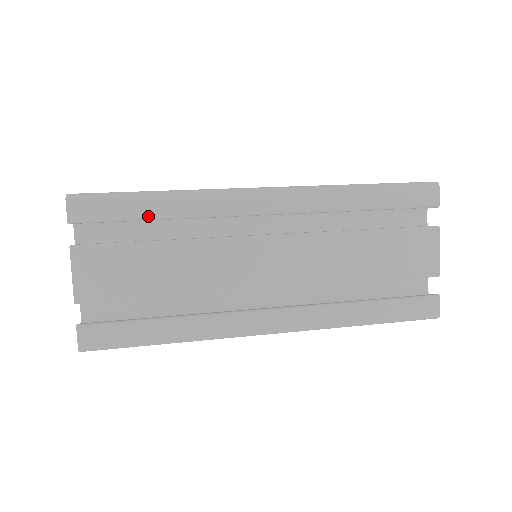
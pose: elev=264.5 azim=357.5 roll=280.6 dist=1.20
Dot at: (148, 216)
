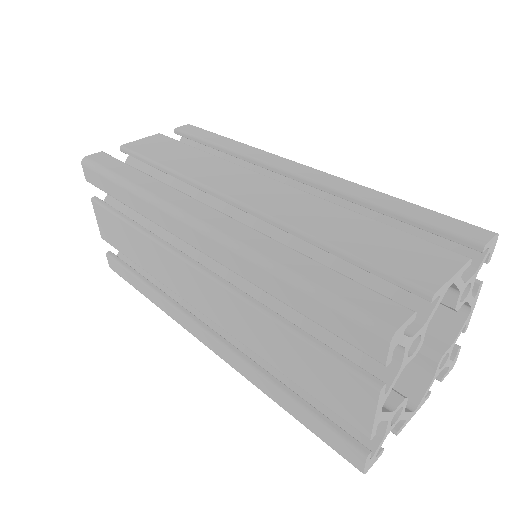
Dot at: (215, 142)
